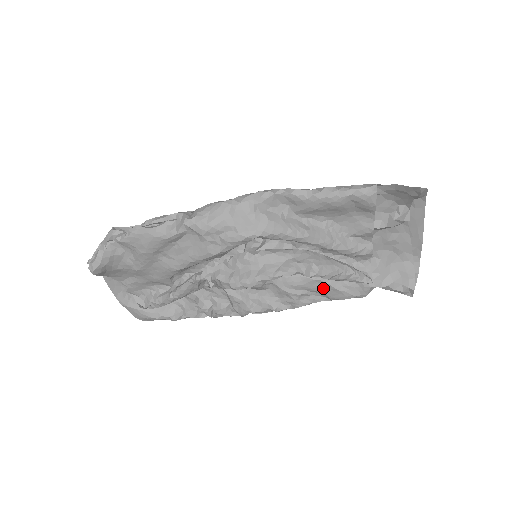
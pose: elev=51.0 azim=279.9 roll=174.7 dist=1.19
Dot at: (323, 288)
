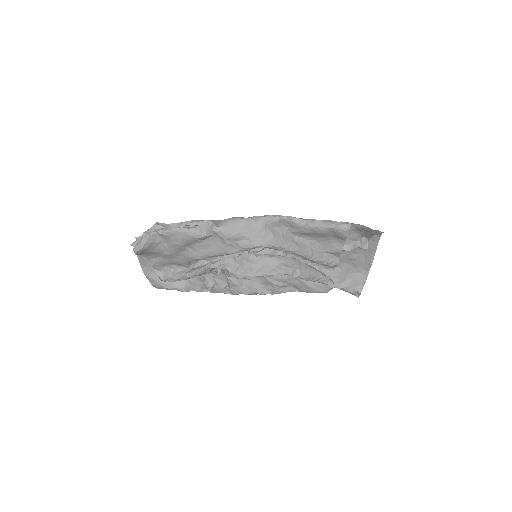
Dot at: (298, 283)
